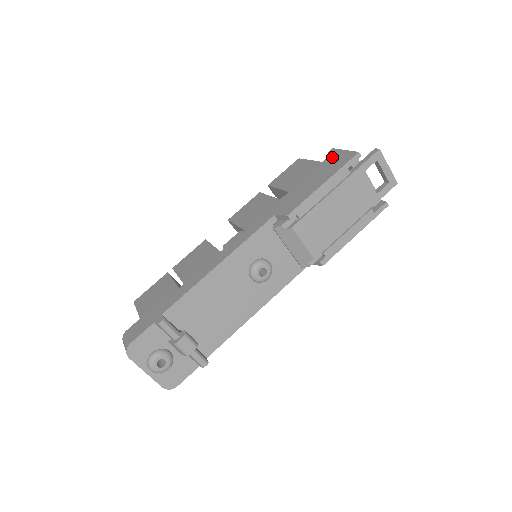
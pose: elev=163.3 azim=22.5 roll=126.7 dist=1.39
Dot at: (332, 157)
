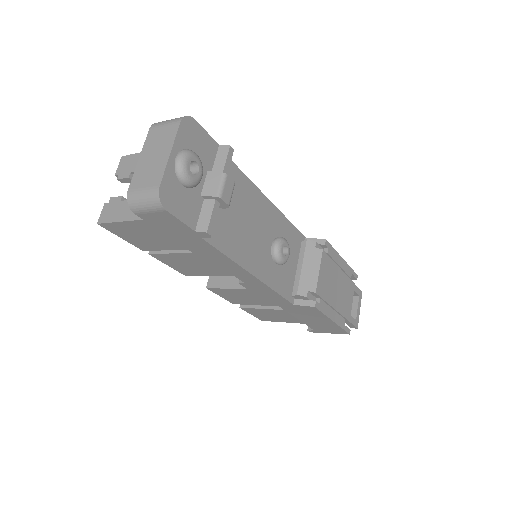
Dot at: occluded
